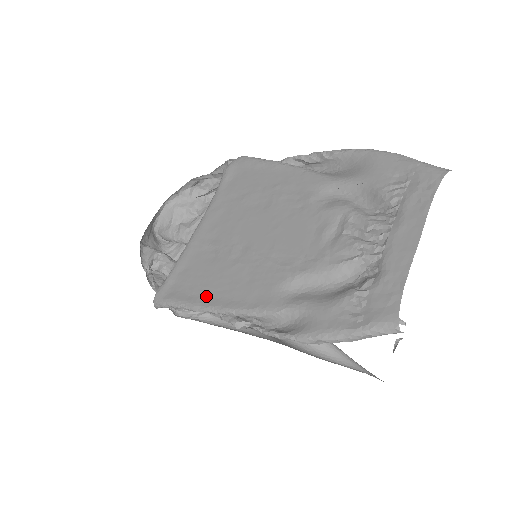
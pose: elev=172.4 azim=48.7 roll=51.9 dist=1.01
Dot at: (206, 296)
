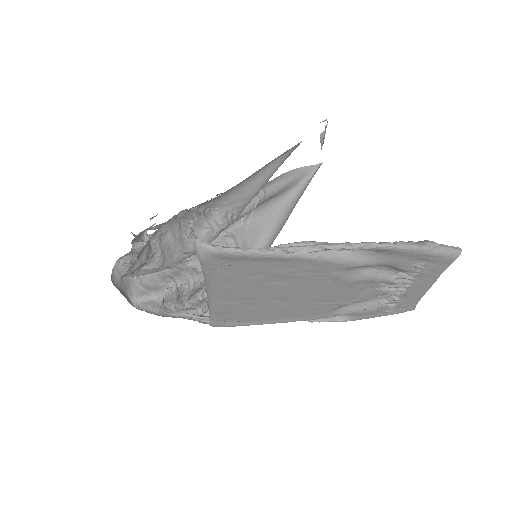
Dot at: (268, 320)
